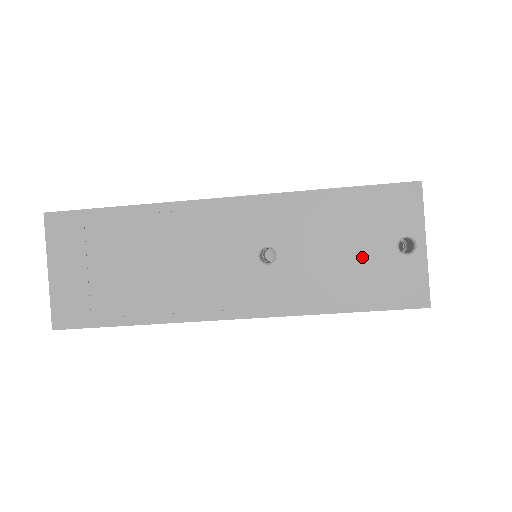
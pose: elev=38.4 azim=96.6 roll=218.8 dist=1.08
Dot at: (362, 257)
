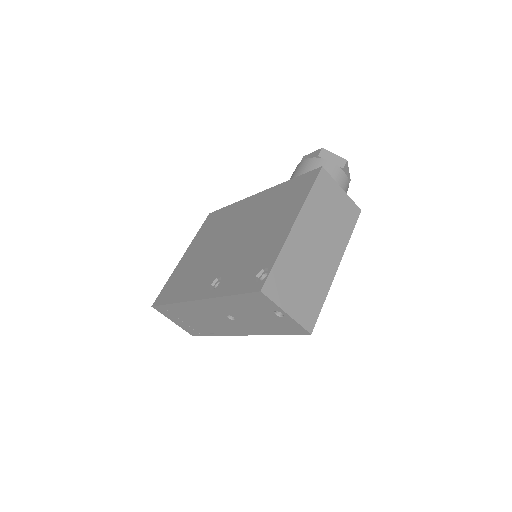
Dot at: (265, 318)
